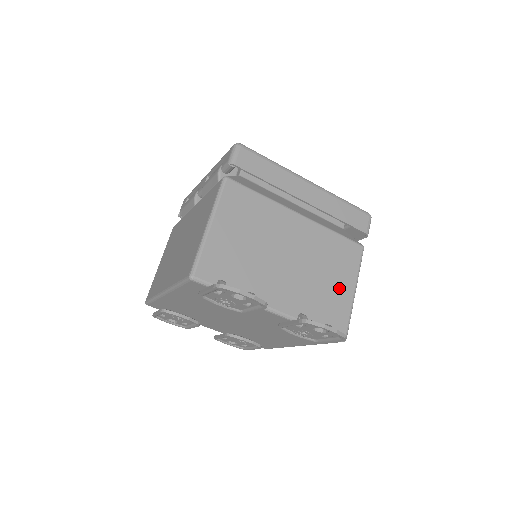
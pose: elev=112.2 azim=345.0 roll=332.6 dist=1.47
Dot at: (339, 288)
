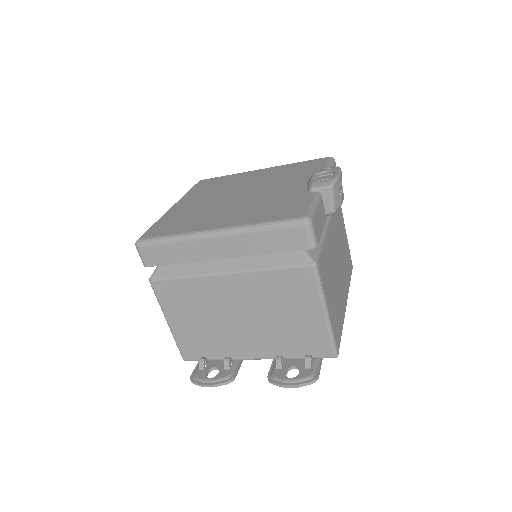
Dot at: (305, 319)
